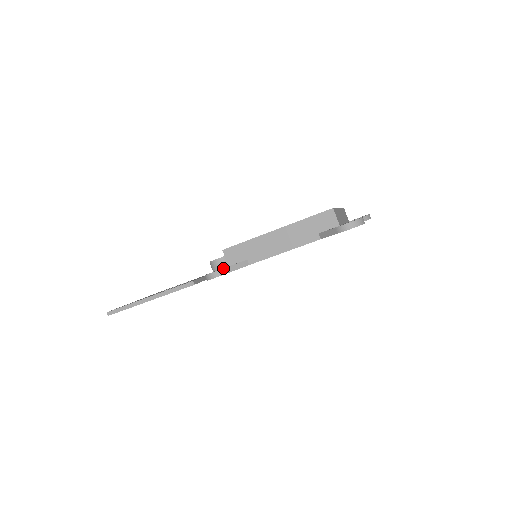
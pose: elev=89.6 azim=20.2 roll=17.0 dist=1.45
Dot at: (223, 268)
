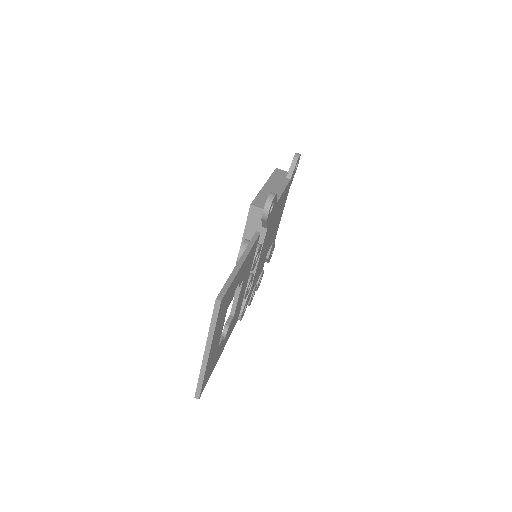
Dot at: occluded
